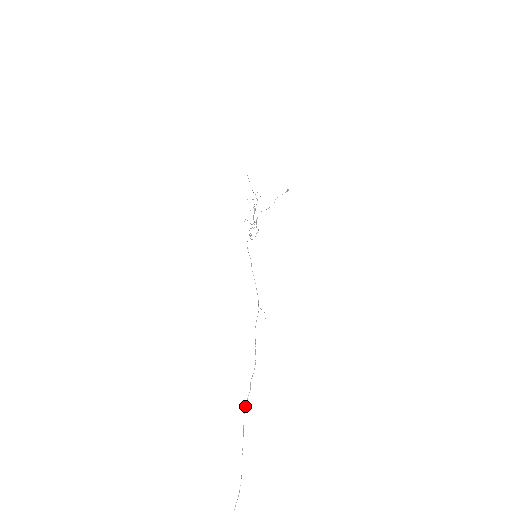
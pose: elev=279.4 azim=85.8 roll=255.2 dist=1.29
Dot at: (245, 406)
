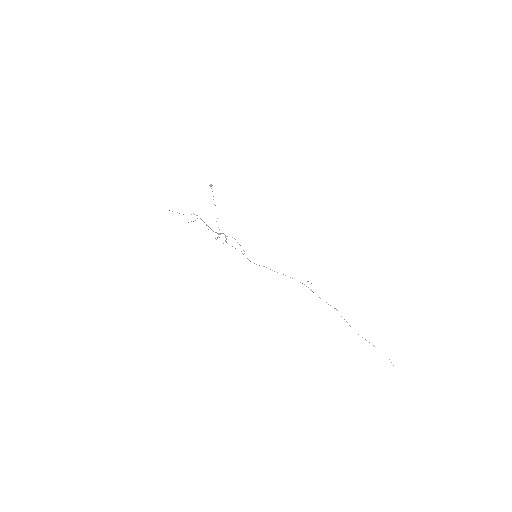
Dot at: occluded
